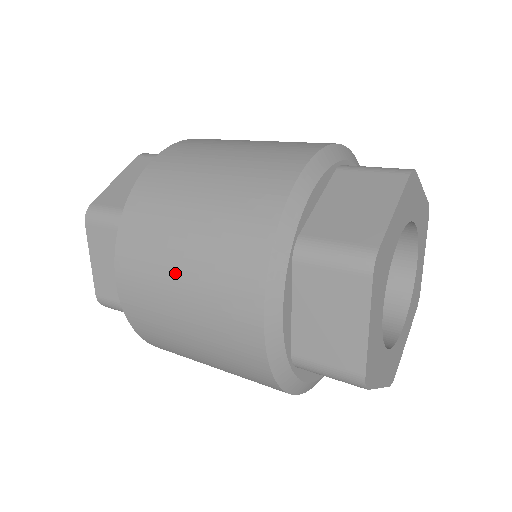
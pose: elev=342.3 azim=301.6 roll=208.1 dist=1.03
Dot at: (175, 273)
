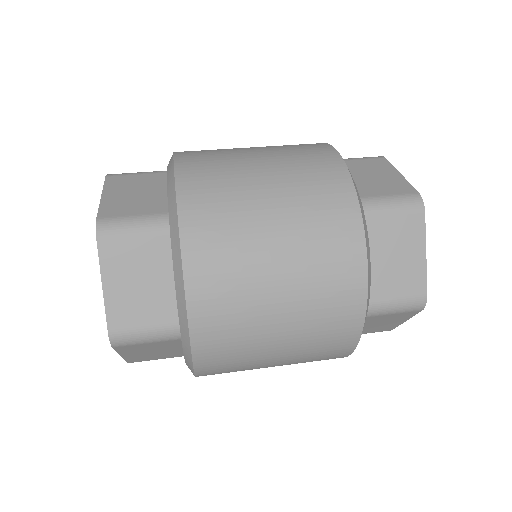
Dot at: (268, 249)
